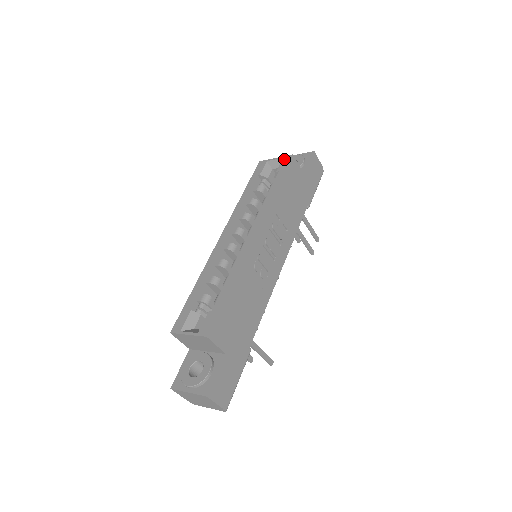
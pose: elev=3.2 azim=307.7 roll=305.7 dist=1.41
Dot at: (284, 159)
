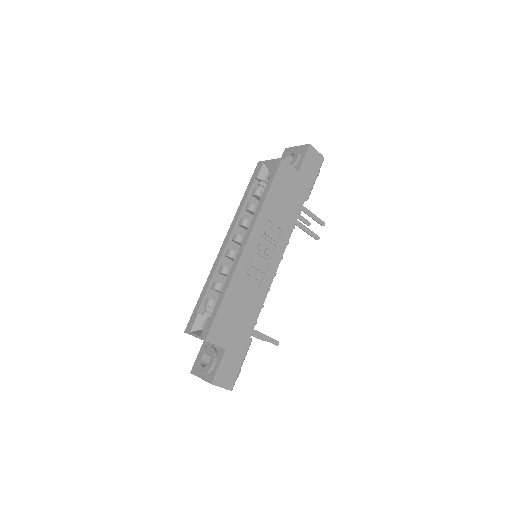
Dot at: (275, 162)
